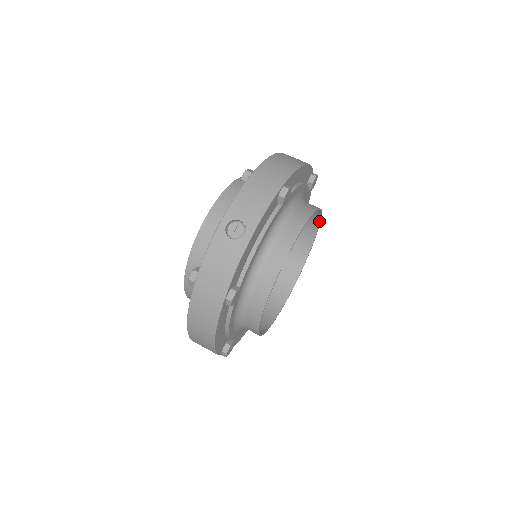
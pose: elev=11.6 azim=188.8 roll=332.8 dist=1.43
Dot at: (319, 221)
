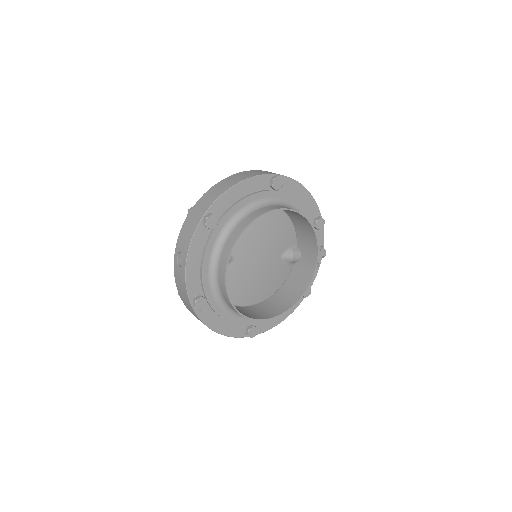
Dot at: (297, 213)
